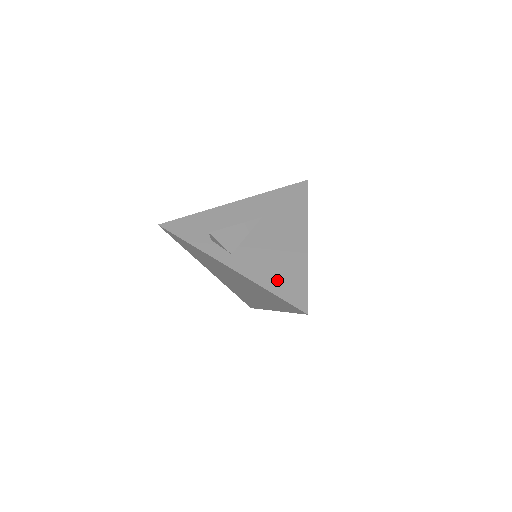
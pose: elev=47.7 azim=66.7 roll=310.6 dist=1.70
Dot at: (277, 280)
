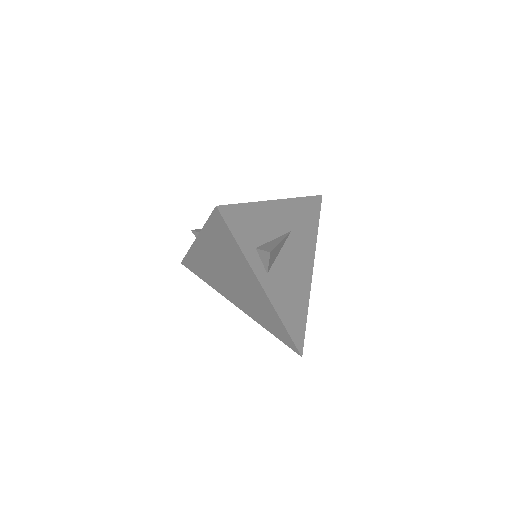
Dot at: (291, 315)
